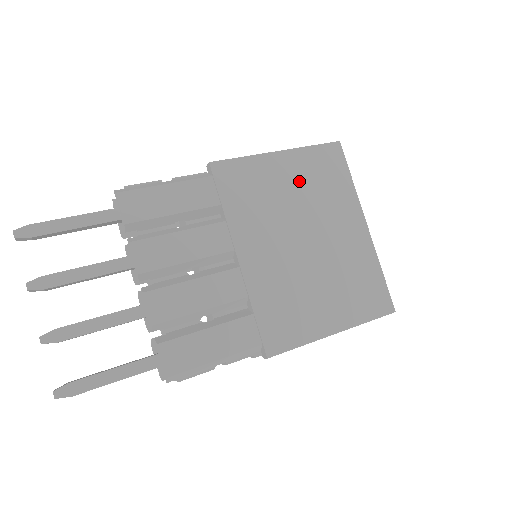
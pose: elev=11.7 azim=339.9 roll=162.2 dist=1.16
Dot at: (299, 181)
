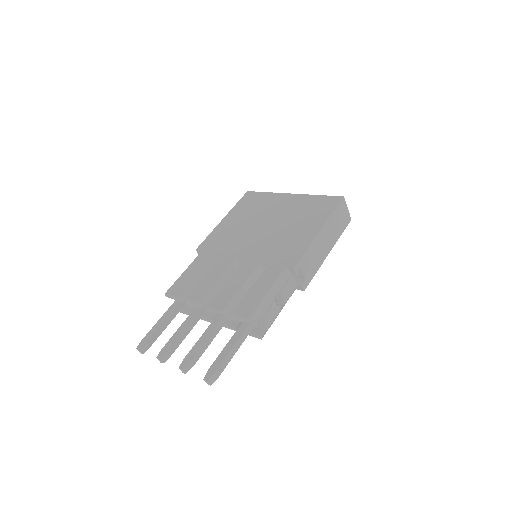
Dot at: (242, 216)
